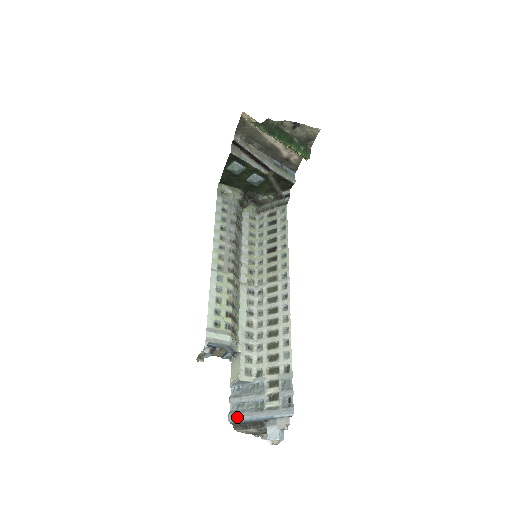
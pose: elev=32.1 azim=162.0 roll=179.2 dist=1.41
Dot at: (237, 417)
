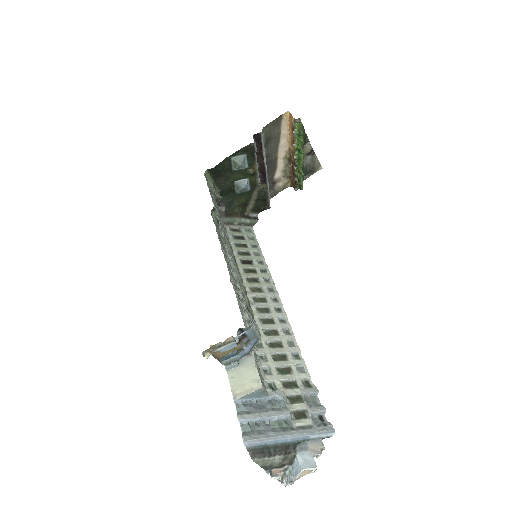
Dot at: (259, 438)
